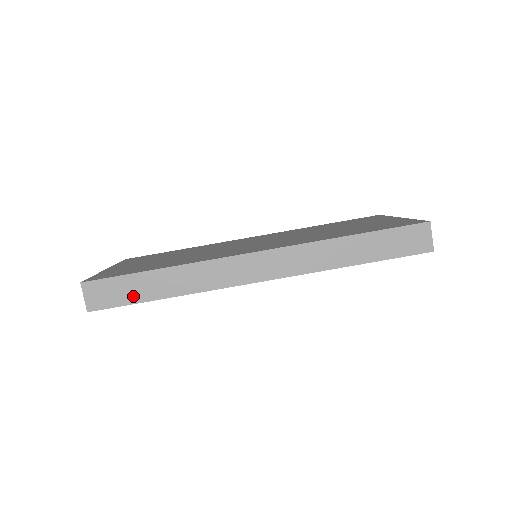
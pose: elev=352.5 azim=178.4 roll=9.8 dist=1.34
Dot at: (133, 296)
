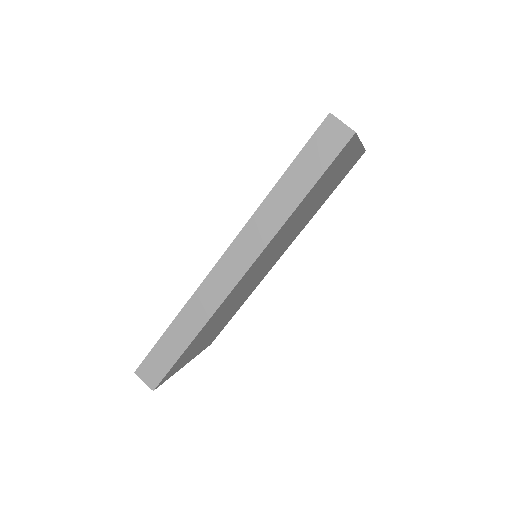
Dot at: (171, 357)
